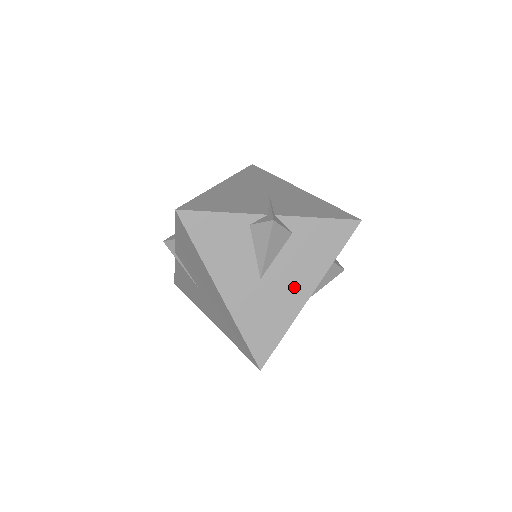
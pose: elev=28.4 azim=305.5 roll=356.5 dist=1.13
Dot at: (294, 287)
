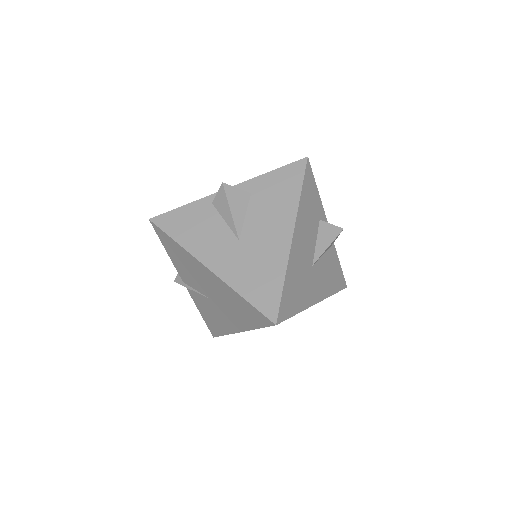
Dot at: (273, 234)
